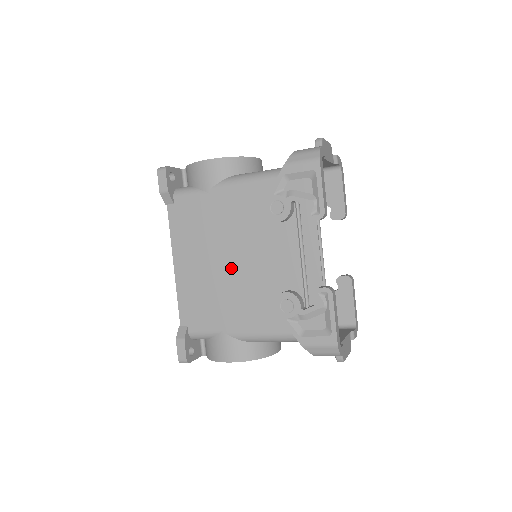
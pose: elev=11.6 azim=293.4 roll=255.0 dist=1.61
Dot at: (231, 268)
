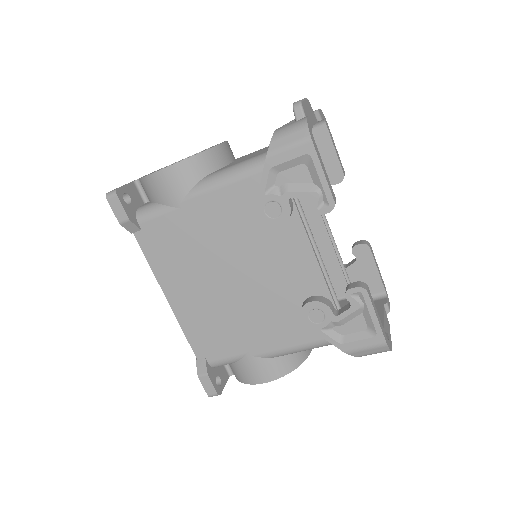
Dot at: (236, 287)
